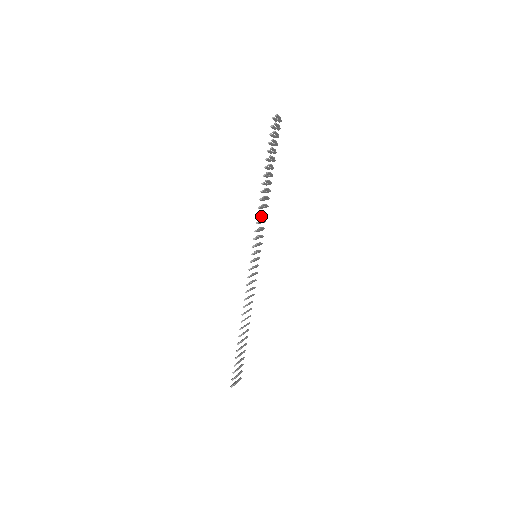
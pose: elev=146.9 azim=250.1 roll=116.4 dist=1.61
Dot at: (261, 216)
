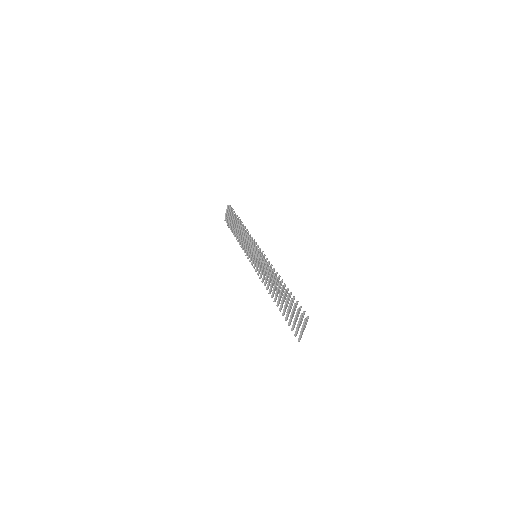
Dot at: (244, 243)
